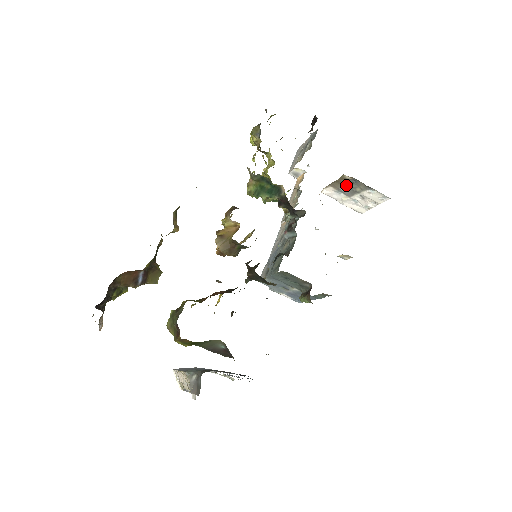
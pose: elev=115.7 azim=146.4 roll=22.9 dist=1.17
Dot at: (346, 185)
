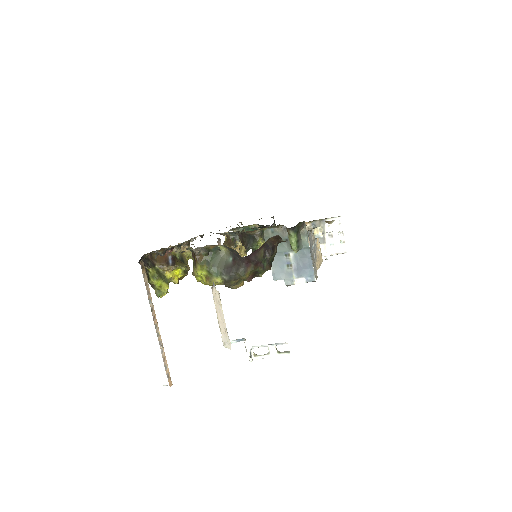
Dot at: occluded
